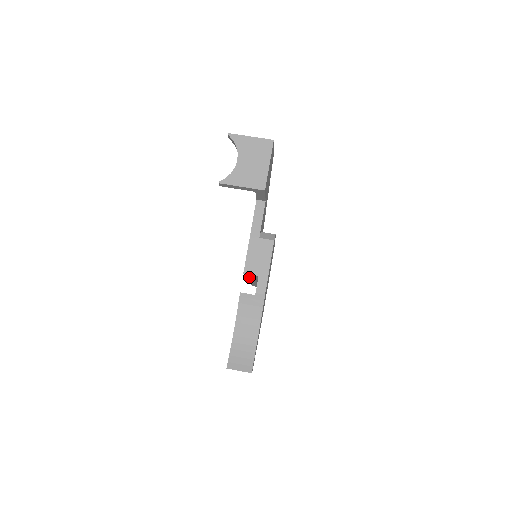
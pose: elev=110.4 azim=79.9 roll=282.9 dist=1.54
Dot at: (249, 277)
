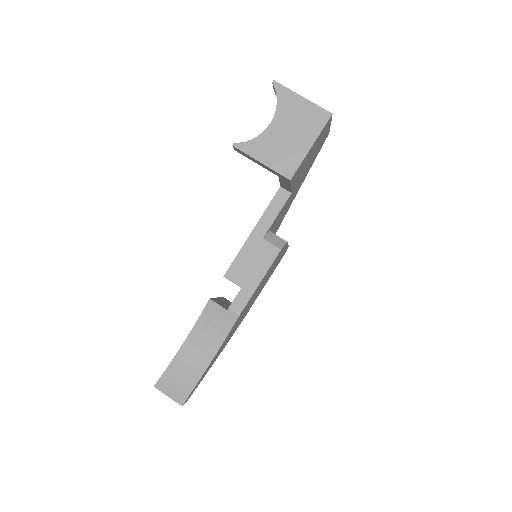
Dot at: occluded
